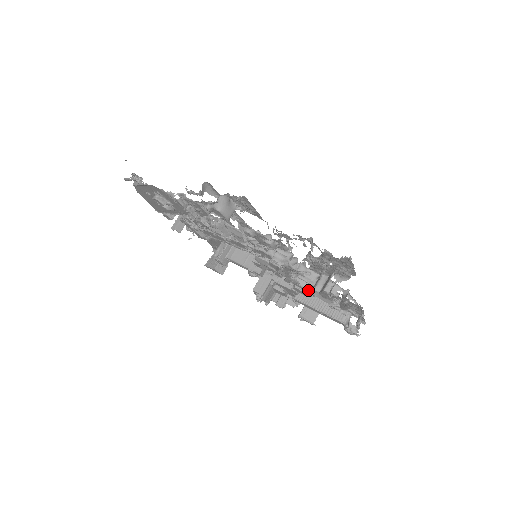
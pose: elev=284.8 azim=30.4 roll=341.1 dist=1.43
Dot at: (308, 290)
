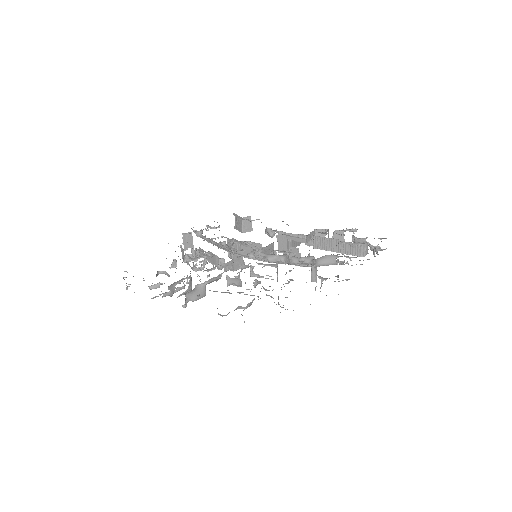
Dot at: occluded
